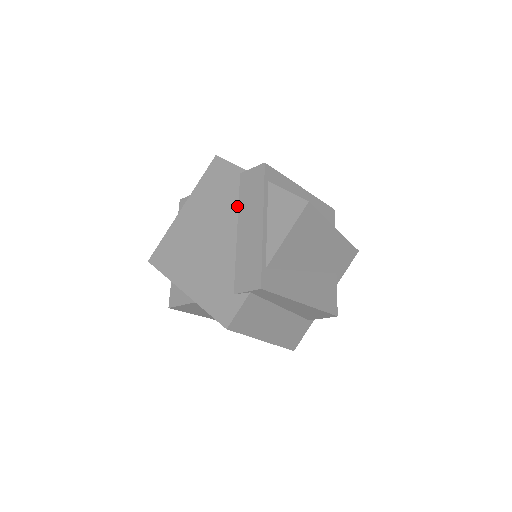
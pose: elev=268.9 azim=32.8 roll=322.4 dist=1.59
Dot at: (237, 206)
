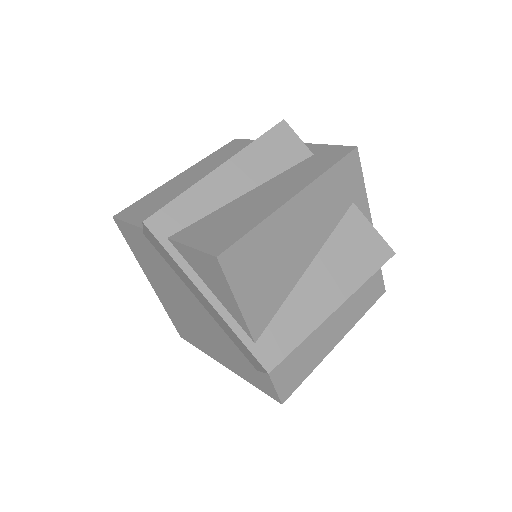
Dot at: (175, 274)
